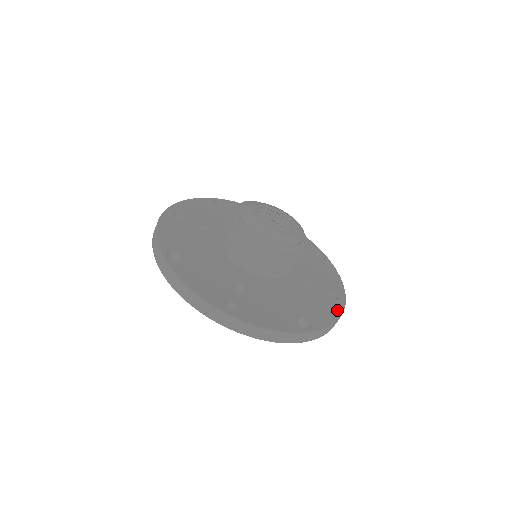
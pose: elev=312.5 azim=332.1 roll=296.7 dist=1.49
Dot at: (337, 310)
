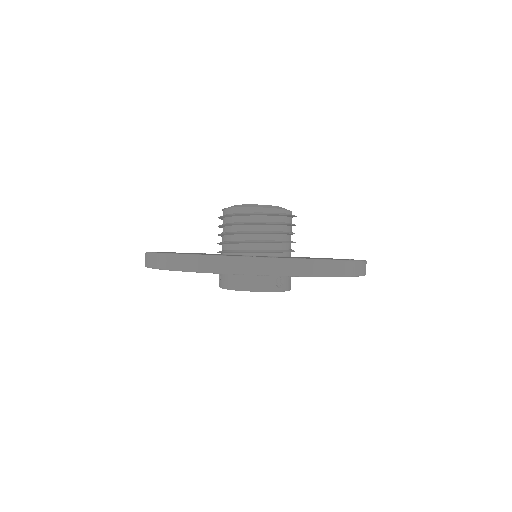
Dot at: occluded
